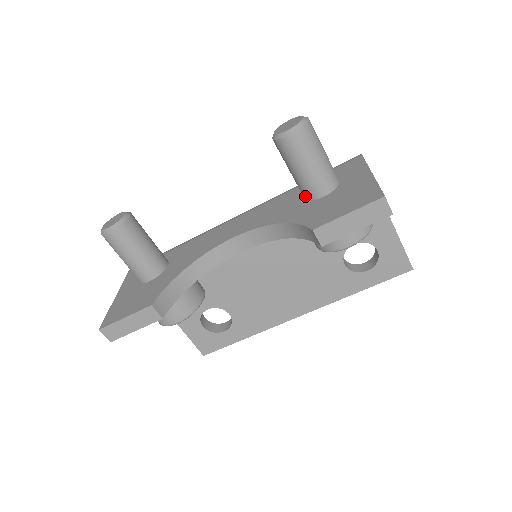
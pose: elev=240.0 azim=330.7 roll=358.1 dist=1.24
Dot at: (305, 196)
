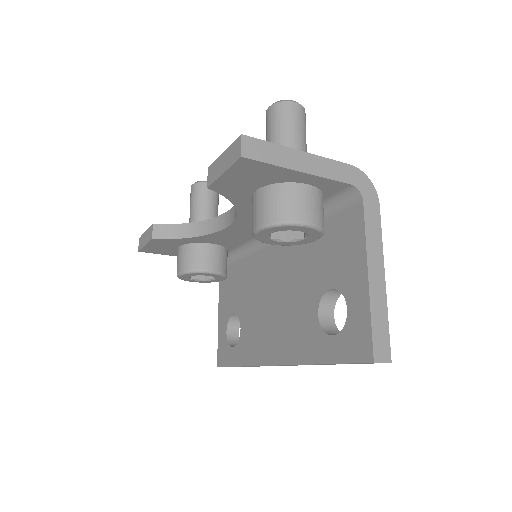
Dot at: occluded
